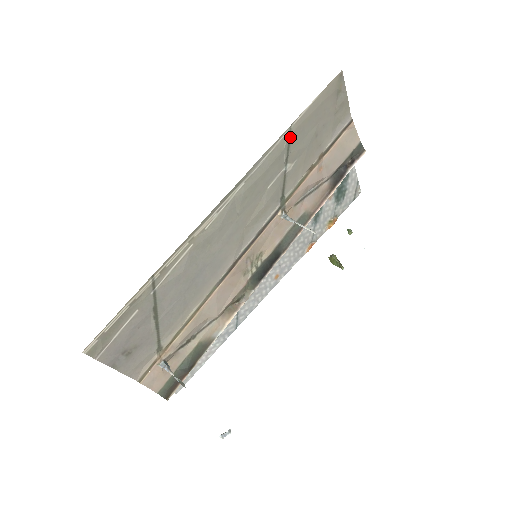
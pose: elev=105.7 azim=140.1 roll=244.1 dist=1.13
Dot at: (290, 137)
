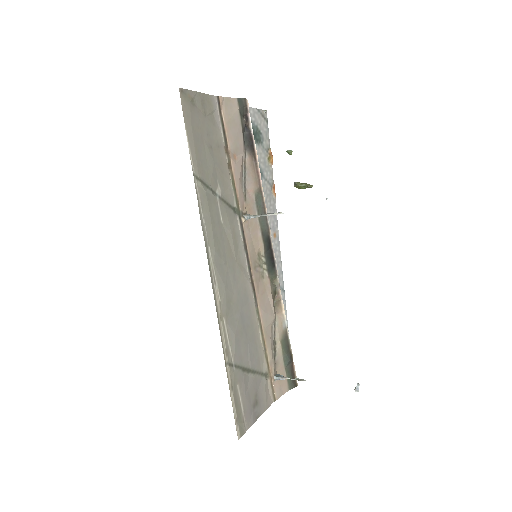
Dot at: (200, 180)
